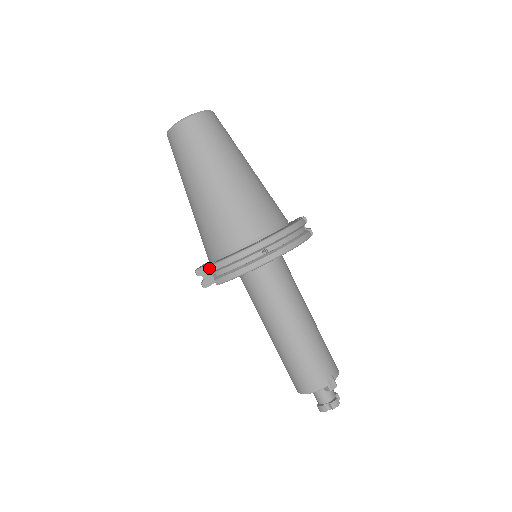
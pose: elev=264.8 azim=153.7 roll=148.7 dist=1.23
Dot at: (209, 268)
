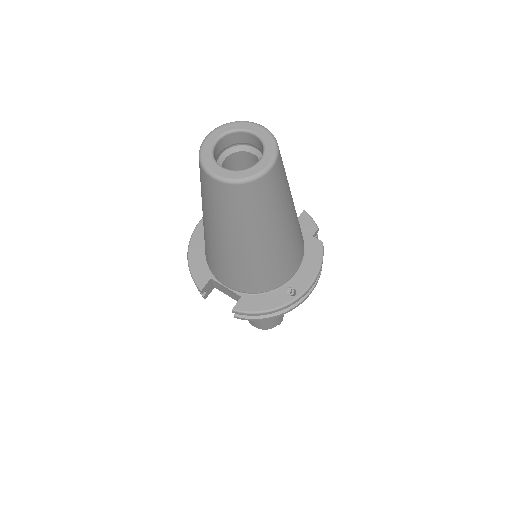
Dot at: (233, 312)
